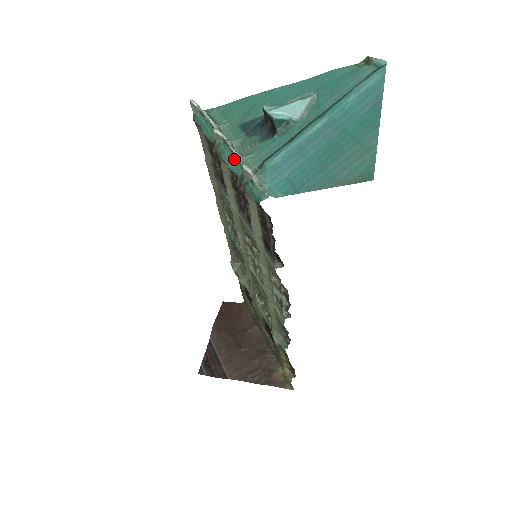
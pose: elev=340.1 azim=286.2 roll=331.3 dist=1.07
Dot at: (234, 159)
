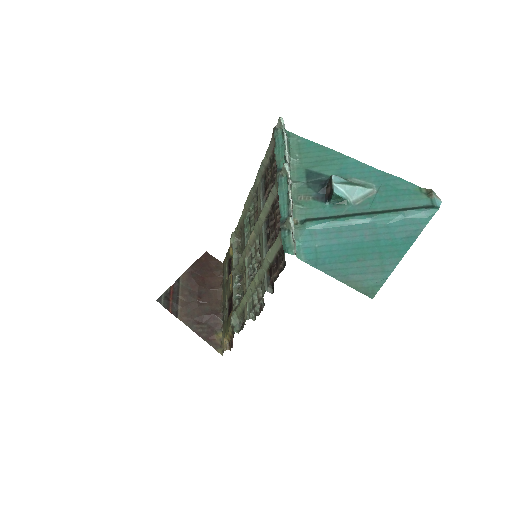
Dot at: (286, 199)
